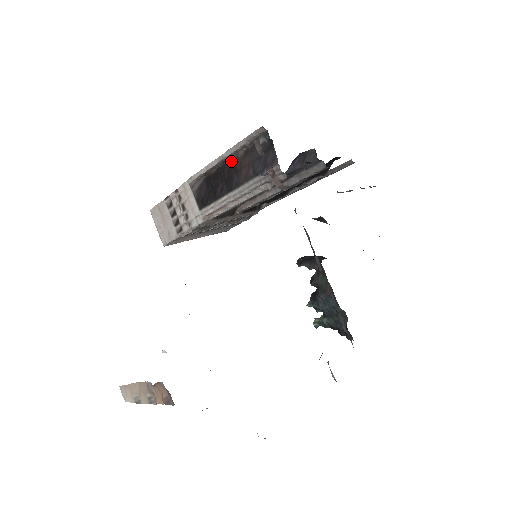
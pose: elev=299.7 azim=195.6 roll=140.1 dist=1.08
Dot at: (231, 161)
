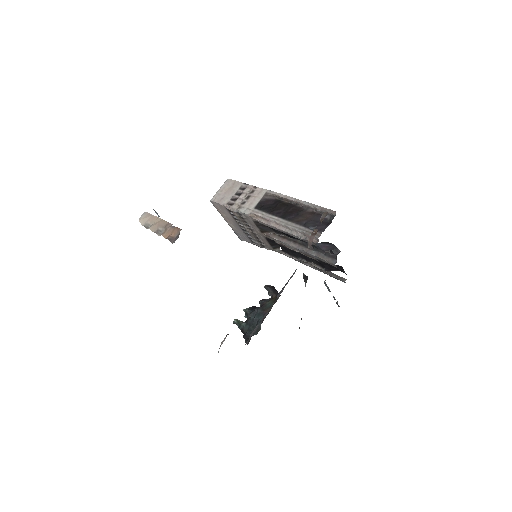
Dot at: (301, 208)
